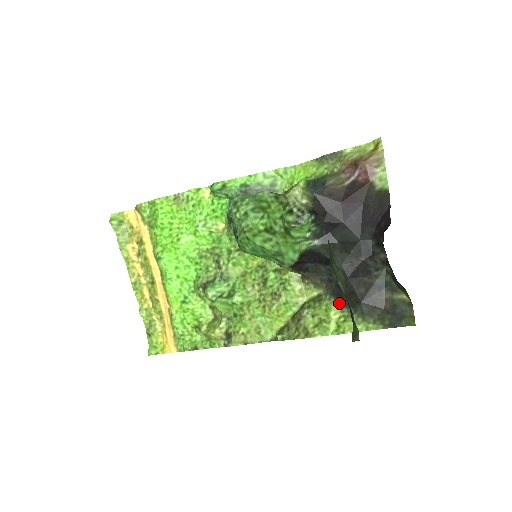
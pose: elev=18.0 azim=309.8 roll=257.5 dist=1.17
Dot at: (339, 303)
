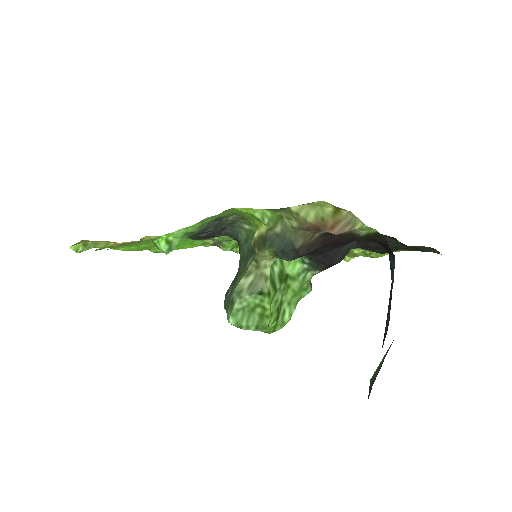
Dot at: occluded
